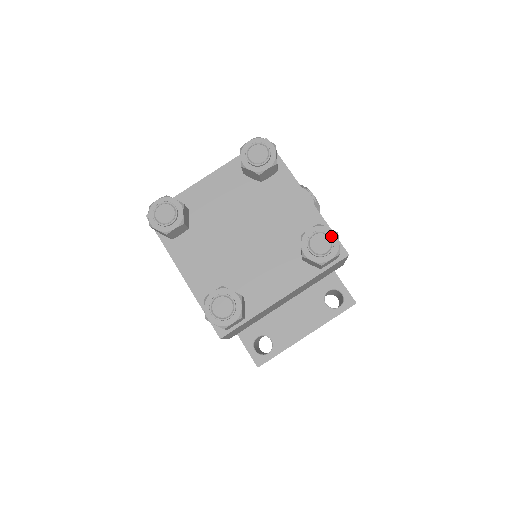
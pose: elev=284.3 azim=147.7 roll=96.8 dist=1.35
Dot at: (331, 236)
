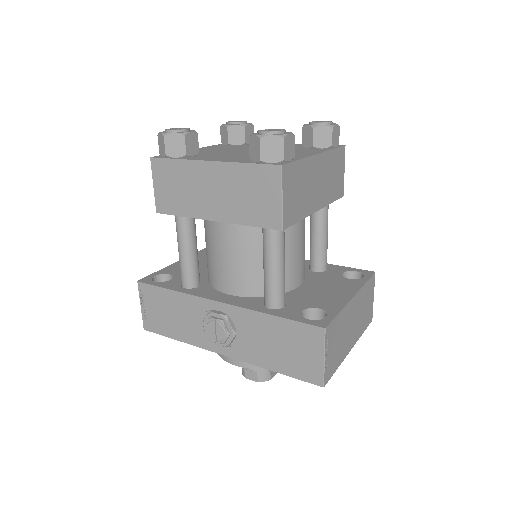
Dot at: occluded
